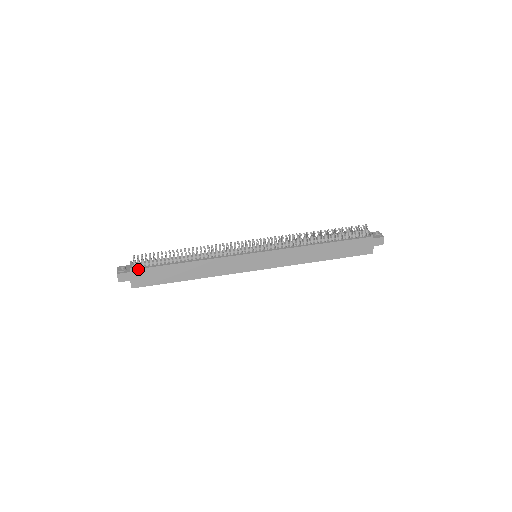
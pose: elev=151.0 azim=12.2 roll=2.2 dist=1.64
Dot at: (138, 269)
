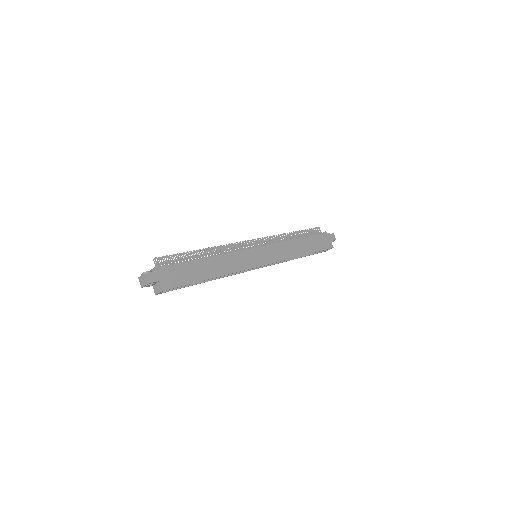
Dot at: (165, 267)
